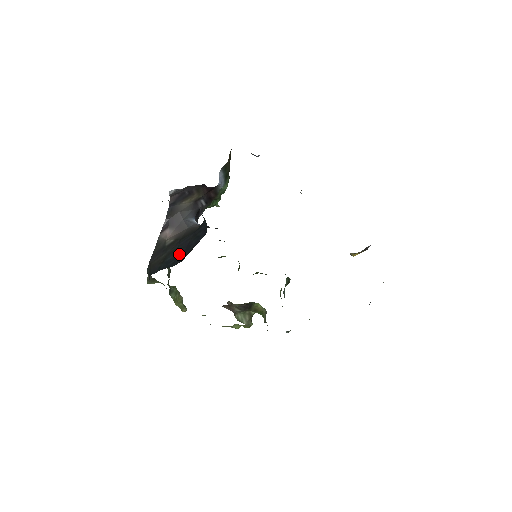
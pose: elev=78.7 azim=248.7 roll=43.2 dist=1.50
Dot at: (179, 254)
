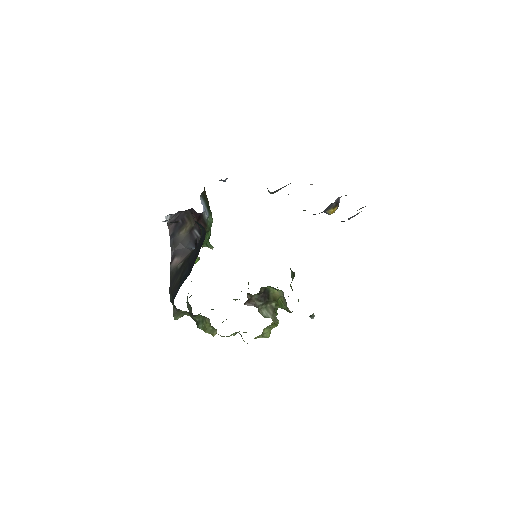
Dot at: (191, 264)
